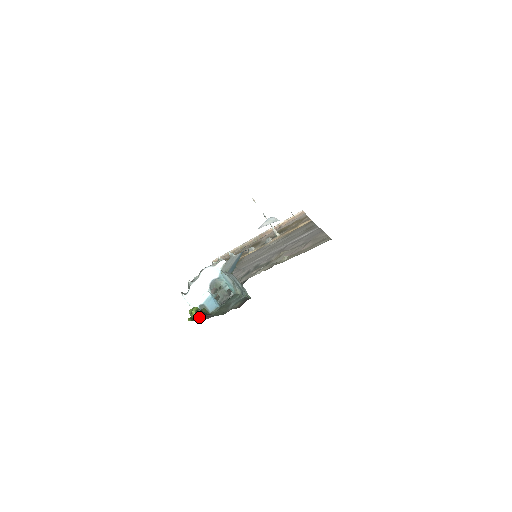
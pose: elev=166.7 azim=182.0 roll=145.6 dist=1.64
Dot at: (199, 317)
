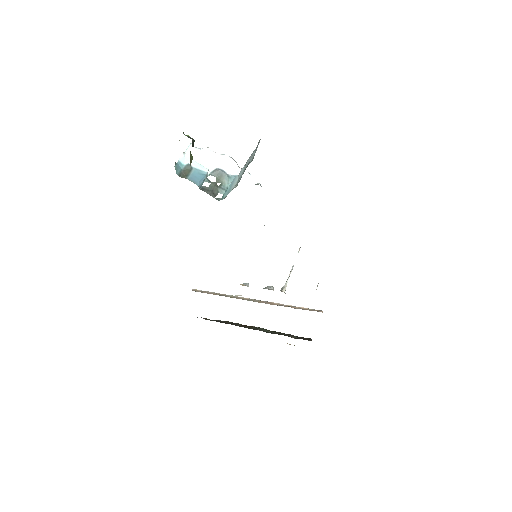
Dot at: (188, 136)
